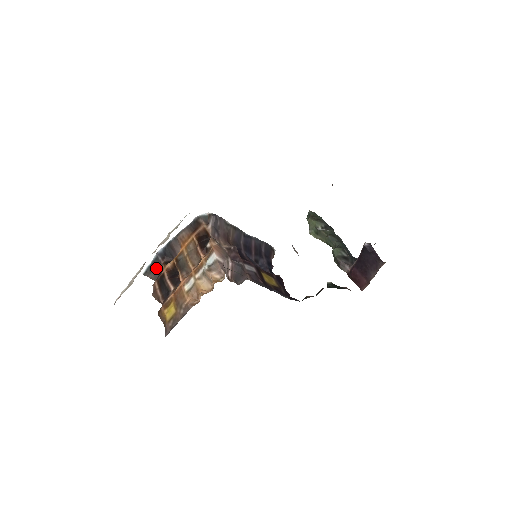
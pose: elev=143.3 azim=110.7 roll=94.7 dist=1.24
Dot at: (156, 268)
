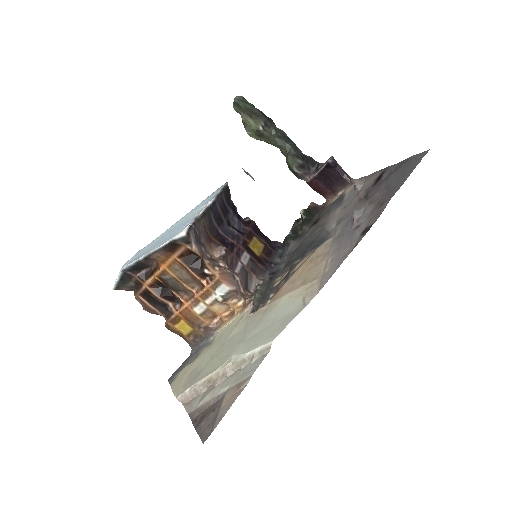
Dot at: (128, 281)
